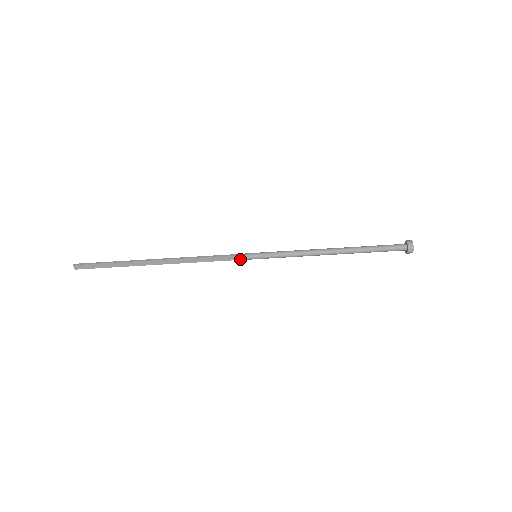
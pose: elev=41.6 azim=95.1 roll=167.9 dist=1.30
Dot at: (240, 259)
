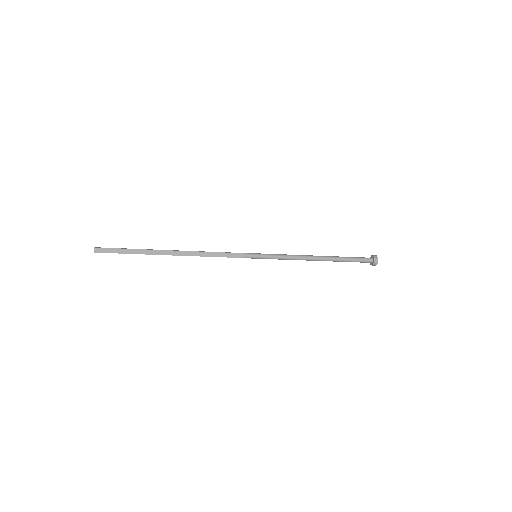
Dot at: (243, 257)
